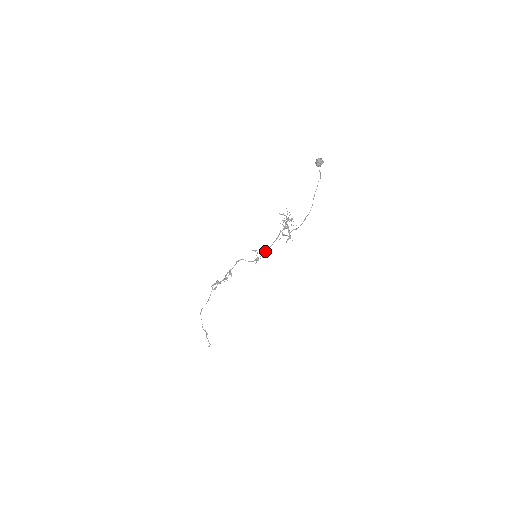
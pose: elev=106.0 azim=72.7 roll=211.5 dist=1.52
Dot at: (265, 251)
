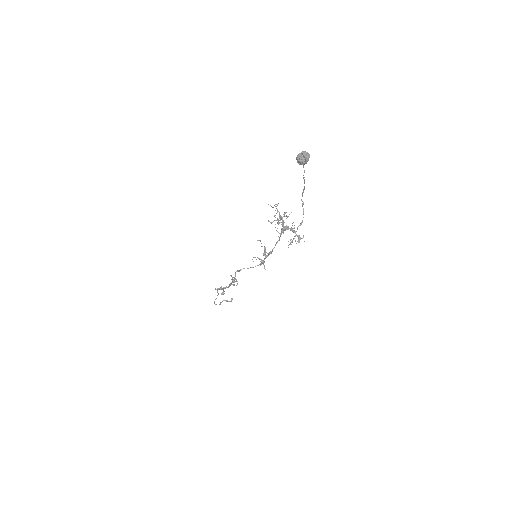
Dot at: (269, 254)
